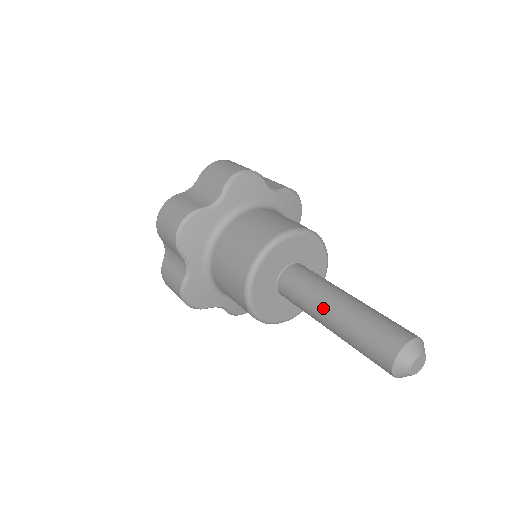
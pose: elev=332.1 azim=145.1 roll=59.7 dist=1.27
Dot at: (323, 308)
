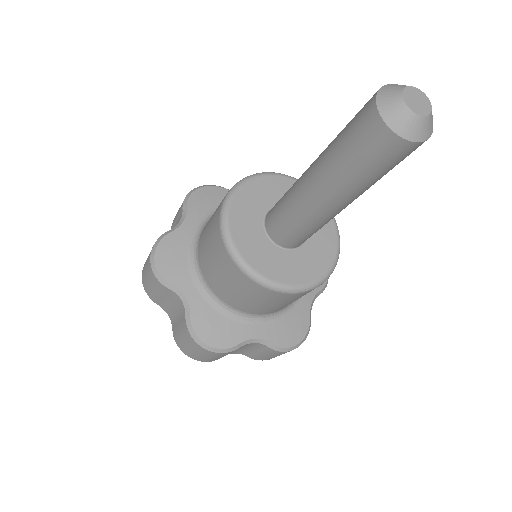
Dot at: (303, 186)
